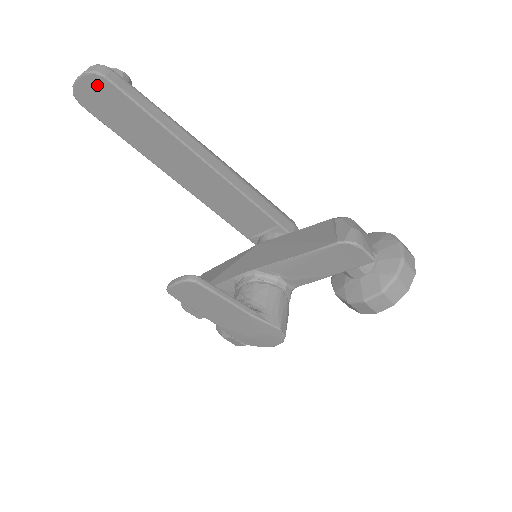
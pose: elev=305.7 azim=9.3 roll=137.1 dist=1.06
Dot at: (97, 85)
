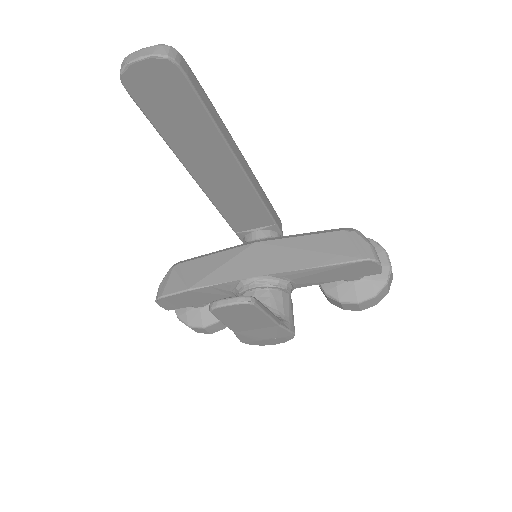
Dot at: (163, 72)
